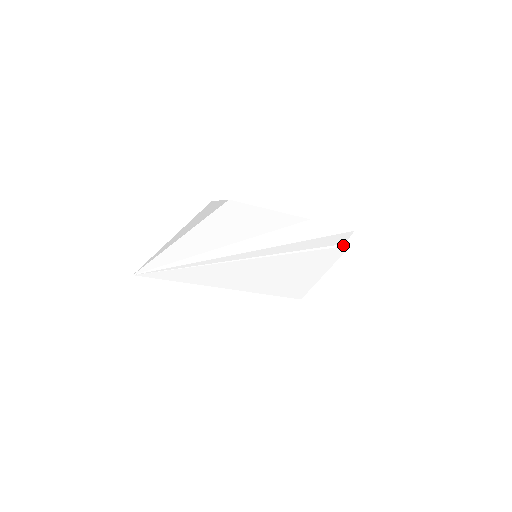
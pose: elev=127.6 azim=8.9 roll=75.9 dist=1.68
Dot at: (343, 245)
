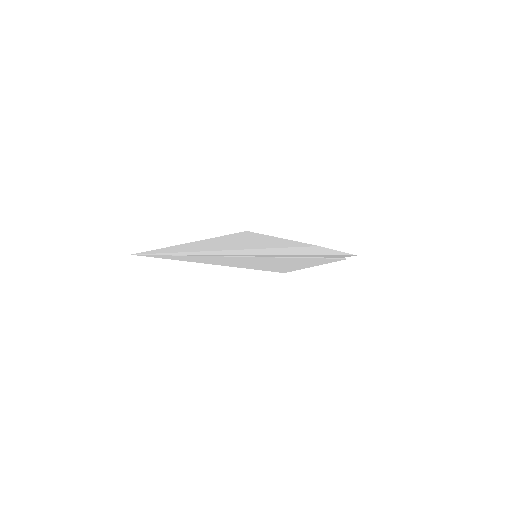
Dot at: (341, 258)
